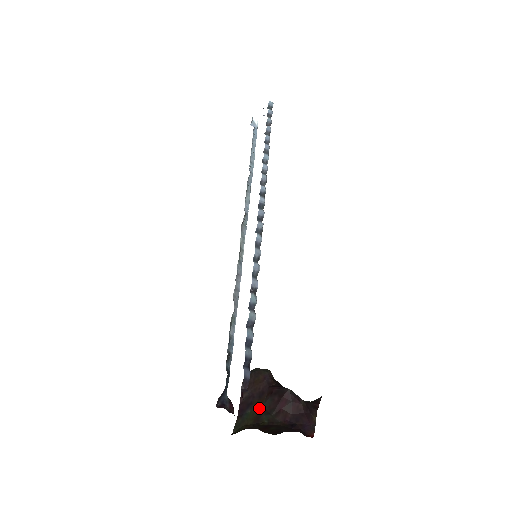
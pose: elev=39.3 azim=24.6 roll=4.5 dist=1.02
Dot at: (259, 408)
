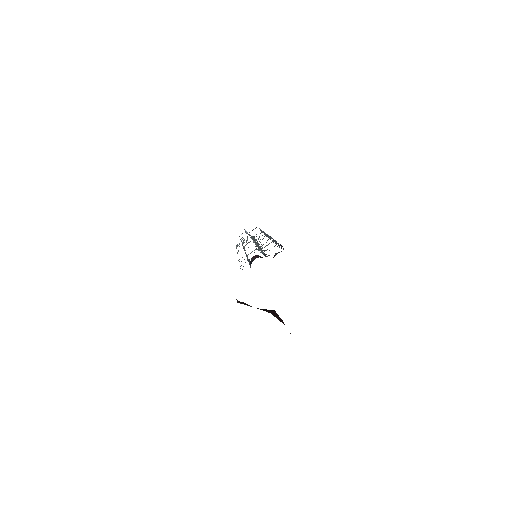
Dot at: occluded
